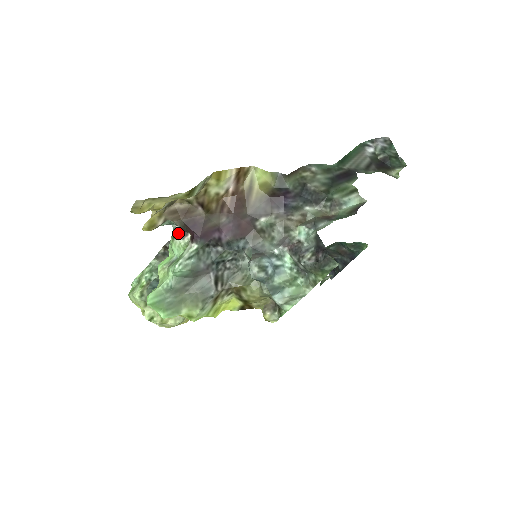
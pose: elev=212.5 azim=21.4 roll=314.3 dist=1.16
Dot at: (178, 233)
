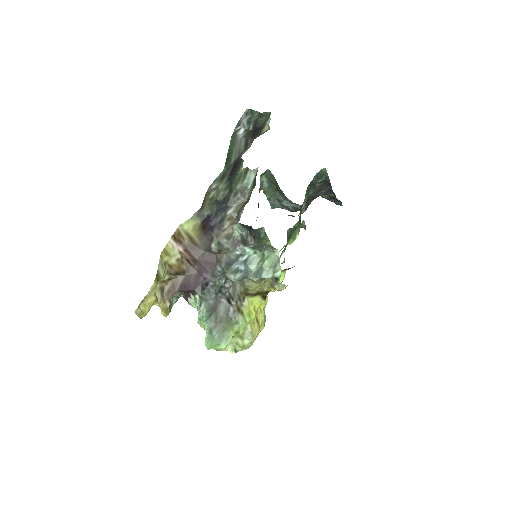
Dot at: (186, 298)
